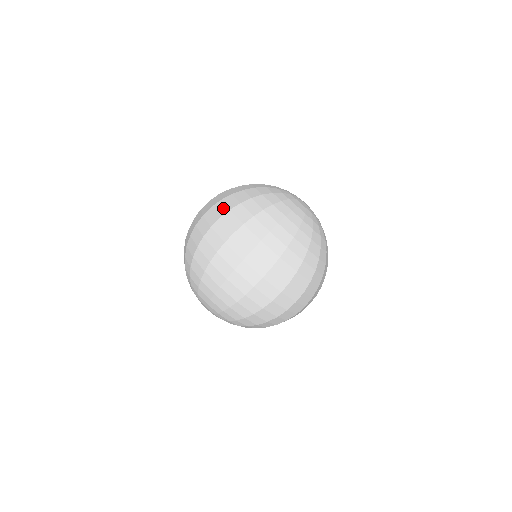
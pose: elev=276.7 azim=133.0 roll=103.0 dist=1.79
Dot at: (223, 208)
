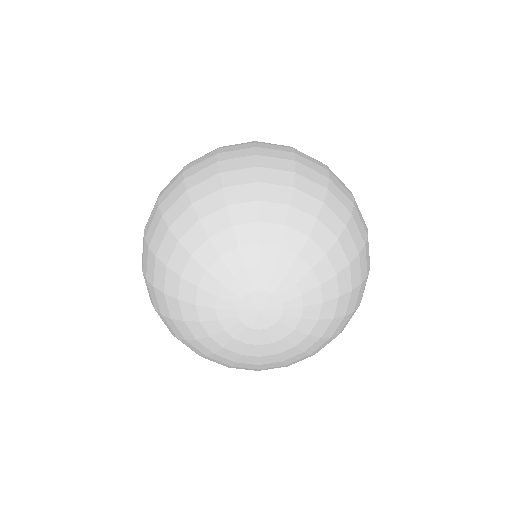
Dot at: occluded
